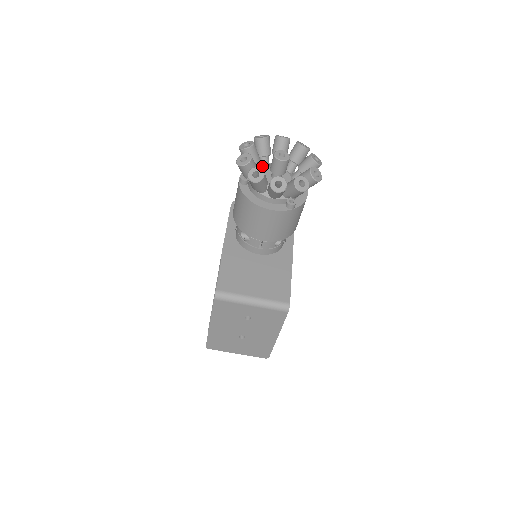
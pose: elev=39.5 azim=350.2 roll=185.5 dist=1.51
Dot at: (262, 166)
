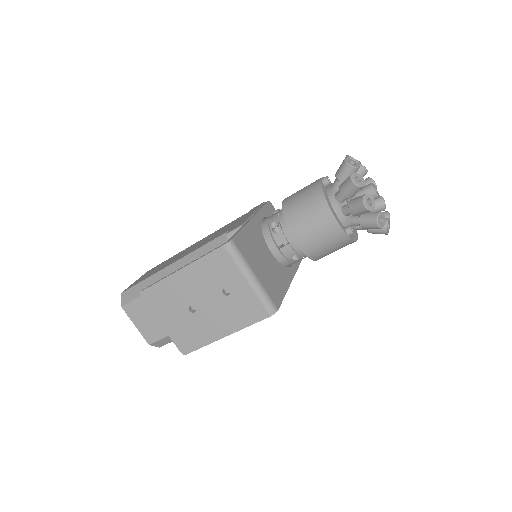
Dot at: occluded
